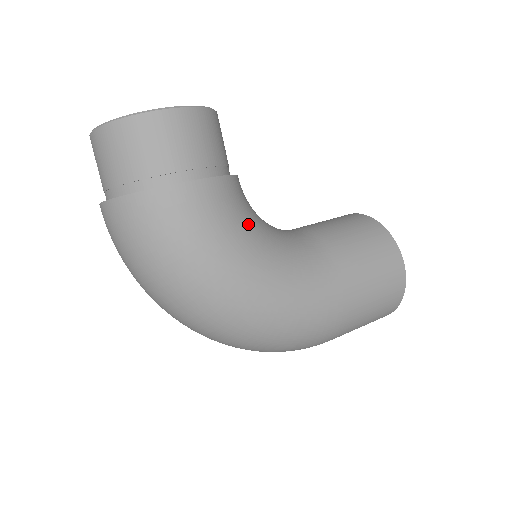
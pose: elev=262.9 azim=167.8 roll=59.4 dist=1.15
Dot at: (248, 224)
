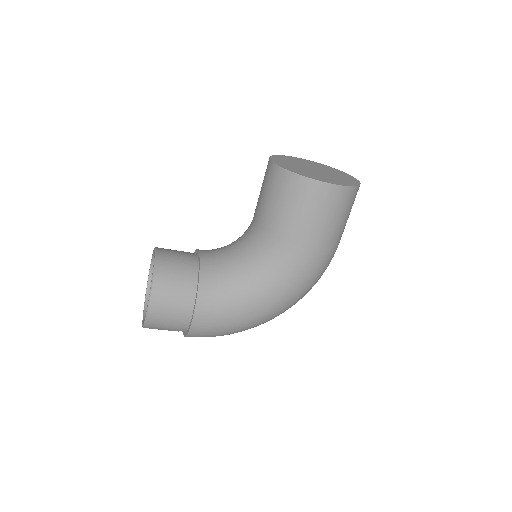
Dot at: (232, 291)
